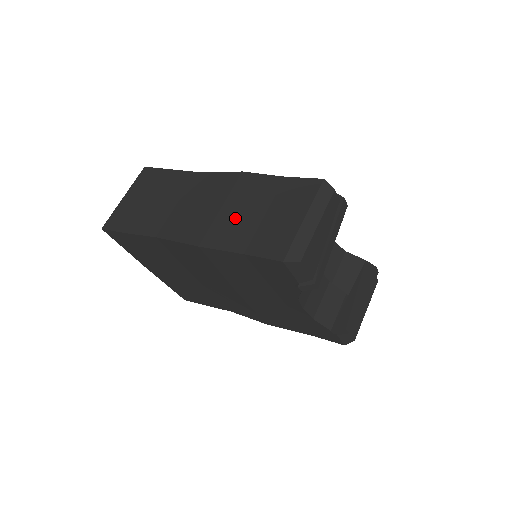
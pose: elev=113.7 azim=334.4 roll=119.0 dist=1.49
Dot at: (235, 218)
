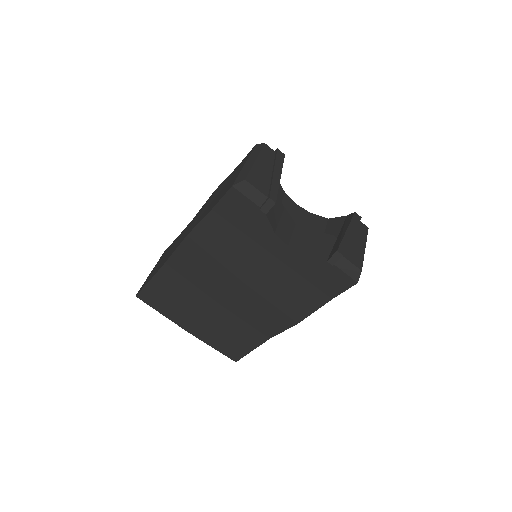
Dot at: (208, 206)
